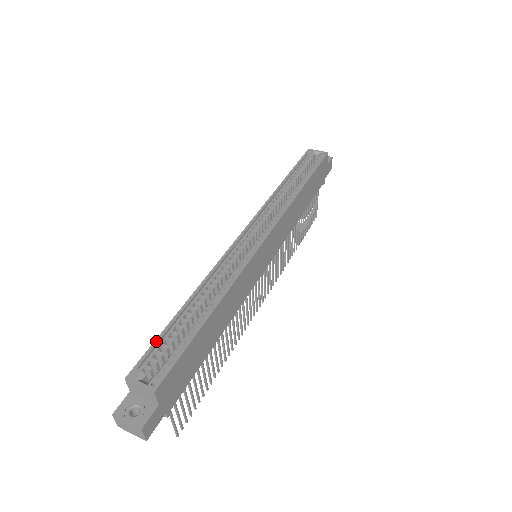
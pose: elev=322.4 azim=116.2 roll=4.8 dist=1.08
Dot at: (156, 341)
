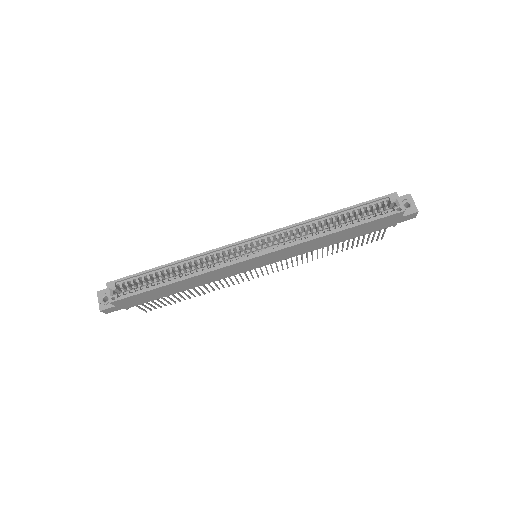
Dot at: (135, 275)
